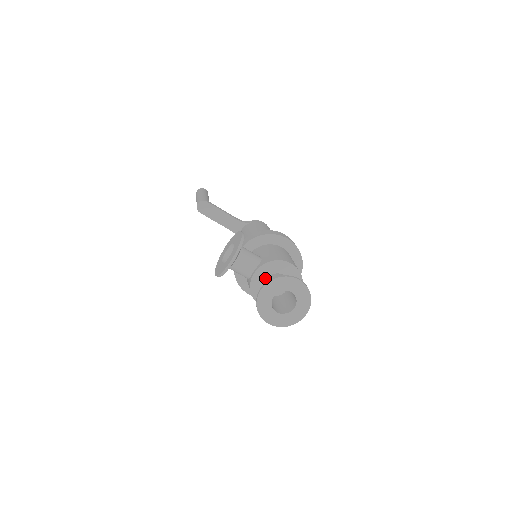
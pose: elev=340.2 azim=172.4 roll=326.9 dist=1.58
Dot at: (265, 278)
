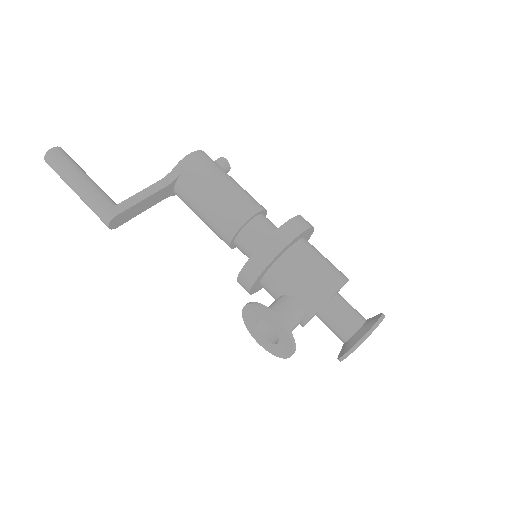
Dot at: (316, 314)
